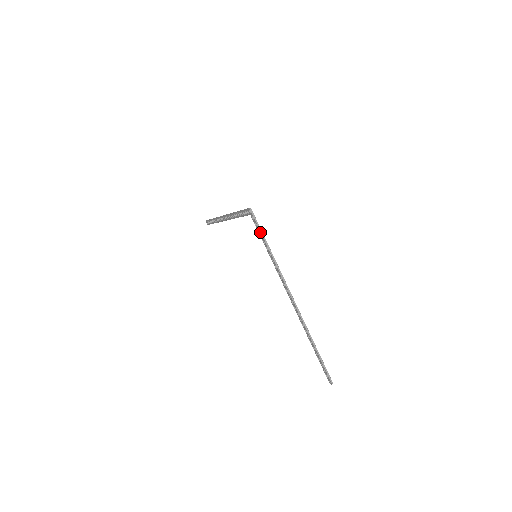
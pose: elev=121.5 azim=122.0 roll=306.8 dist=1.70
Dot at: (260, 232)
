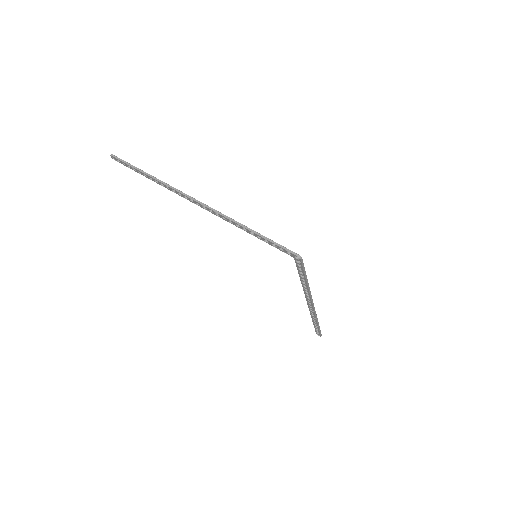
Dot at: (303, 272)
